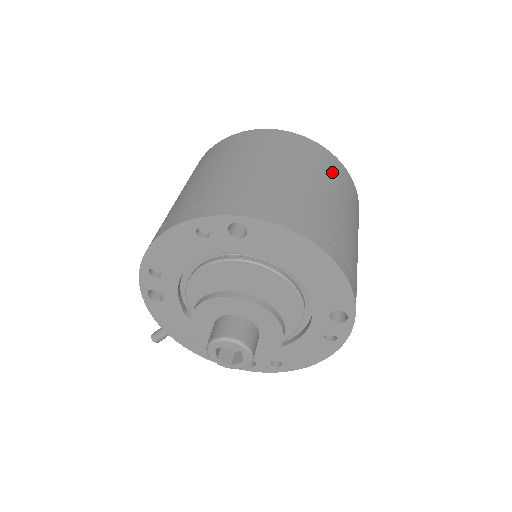
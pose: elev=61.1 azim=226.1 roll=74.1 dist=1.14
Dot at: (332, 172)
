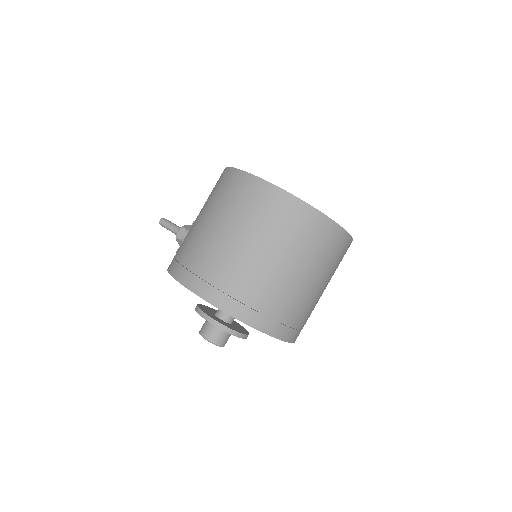
Dot at: (336, 258)
